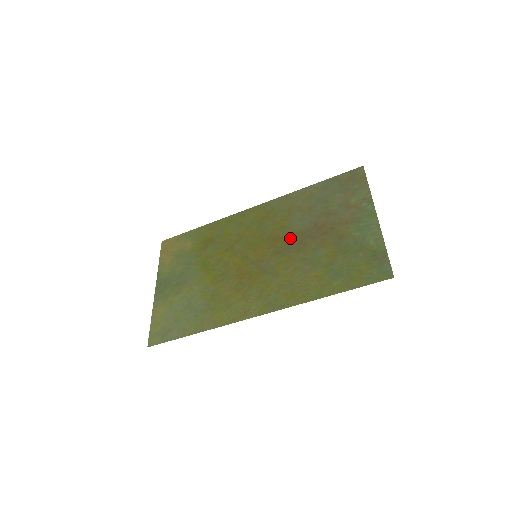
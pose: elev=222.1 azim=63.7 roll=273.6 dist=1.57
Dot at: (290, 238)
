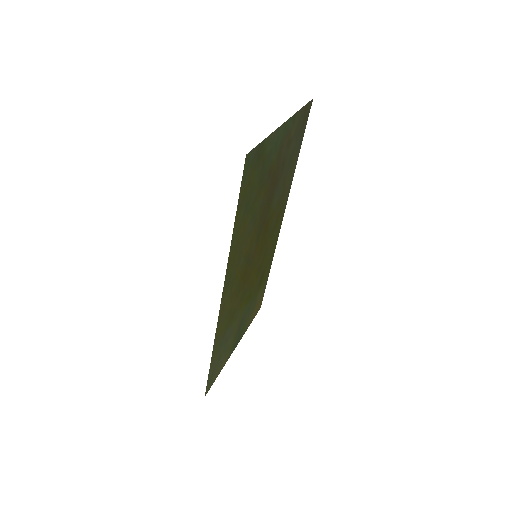
Dot at: (267, 216)
